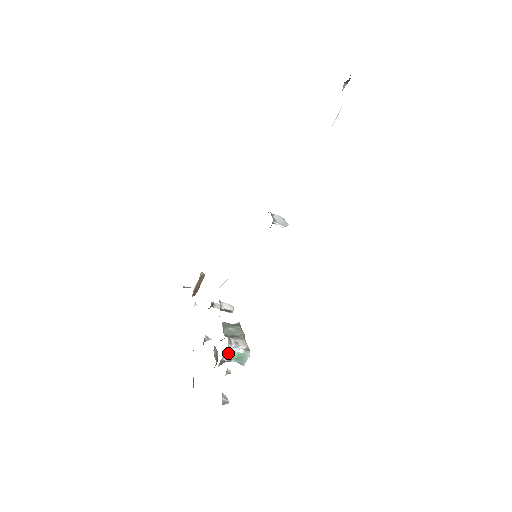
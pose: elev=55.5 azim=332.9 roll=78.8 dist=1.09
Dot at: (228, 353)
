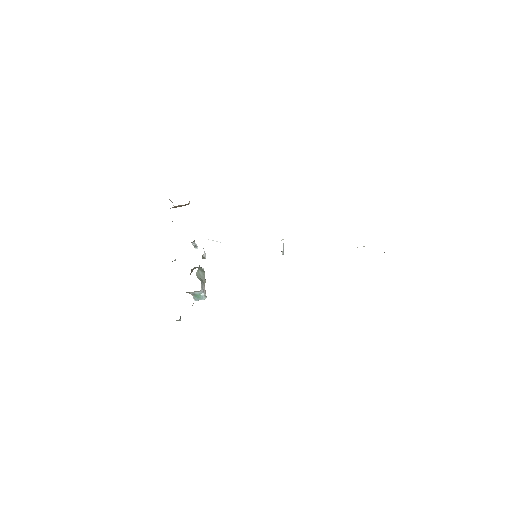
Dot at: (197, 292)
